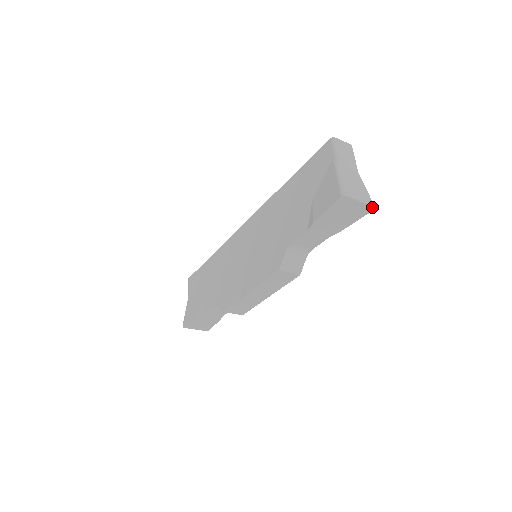
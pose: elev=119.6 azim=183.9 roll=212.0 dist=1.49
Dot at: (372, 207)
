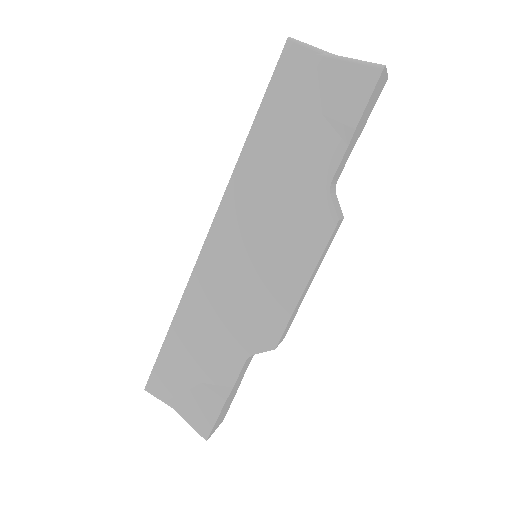
Dot at: (387, 78)
